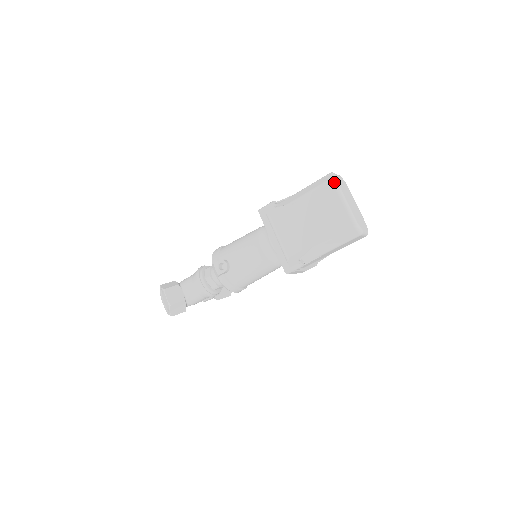
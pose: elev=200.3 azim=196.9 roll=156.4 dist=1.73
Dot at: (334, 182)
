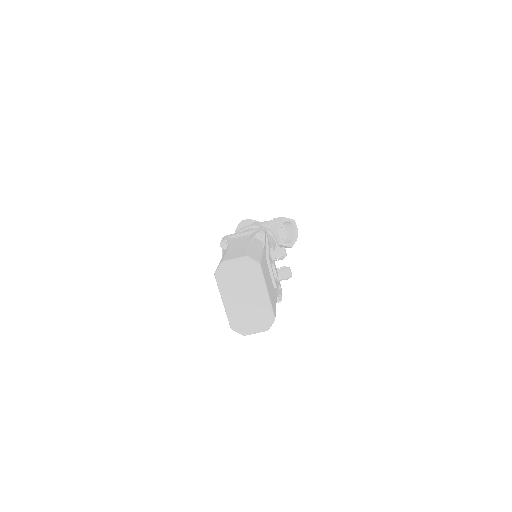
Dot at: (216, 279)
